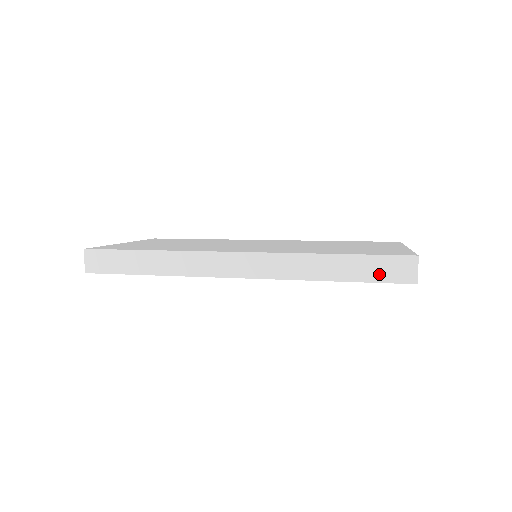
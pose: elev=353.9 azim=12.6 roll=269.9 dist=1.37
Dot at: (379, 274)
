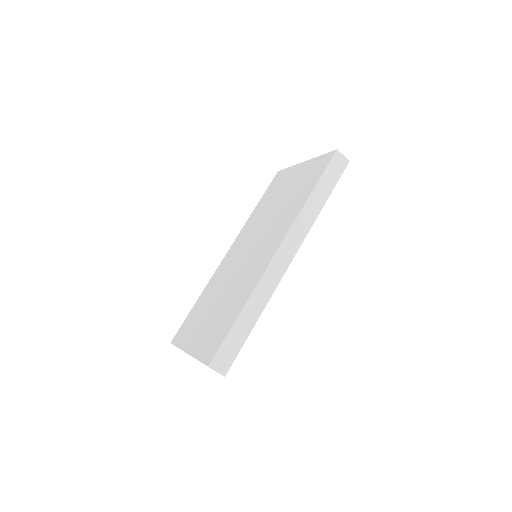
Dot at: (335, 177)
